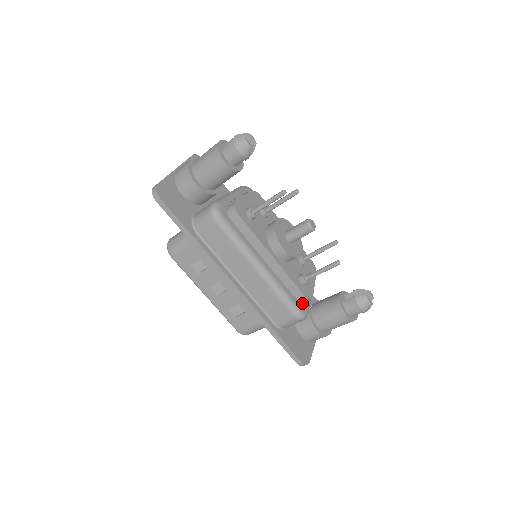
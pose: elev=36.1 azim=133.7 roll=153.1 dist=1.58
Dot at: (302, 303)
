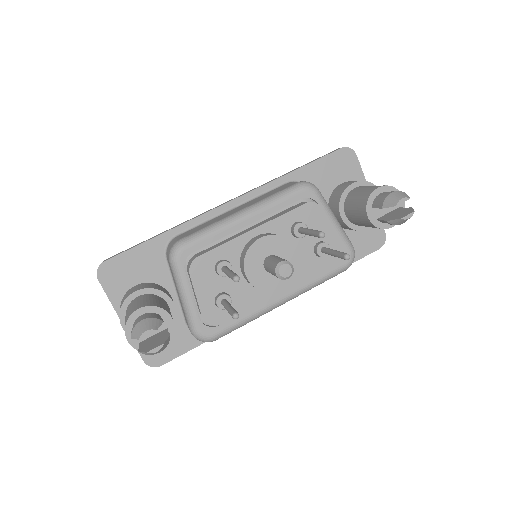
Dot at: occluded
